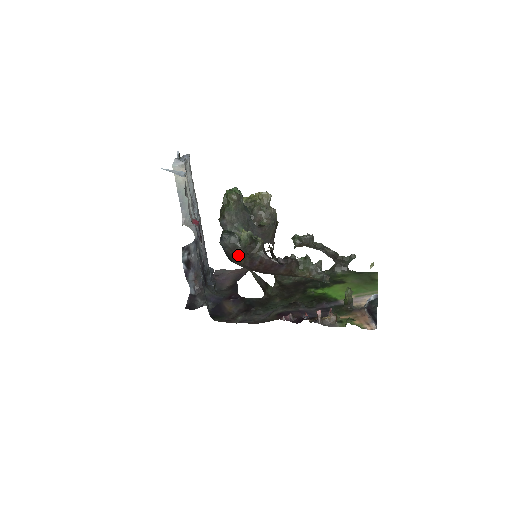
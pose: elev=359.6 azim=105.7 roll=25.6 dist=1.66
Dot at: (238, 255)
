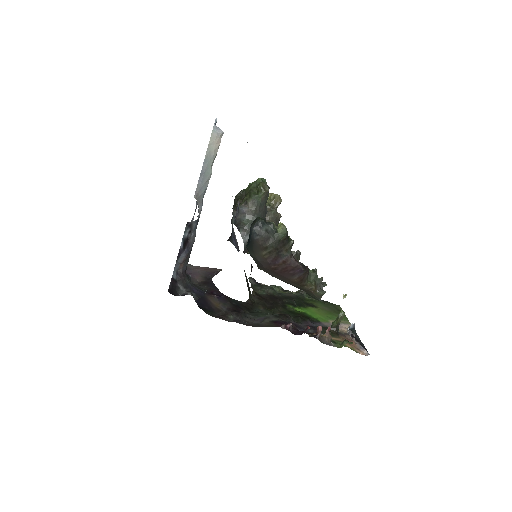
Dot at: (267, 247)
